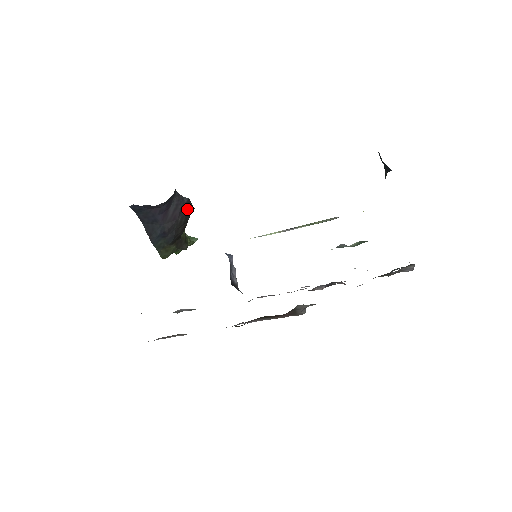
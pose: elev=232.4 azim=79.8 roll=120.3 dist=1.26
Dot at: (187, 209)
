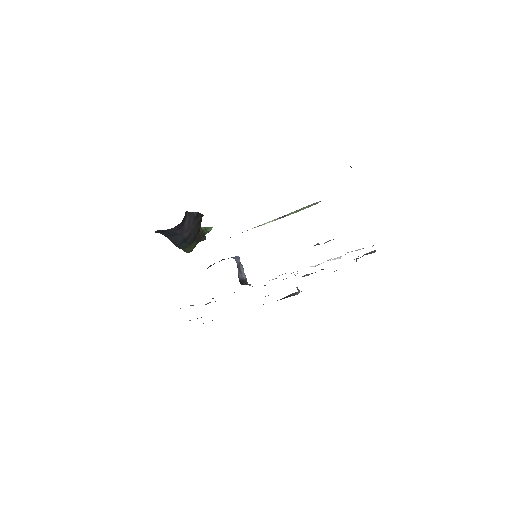
Dot at: (198, 218)
